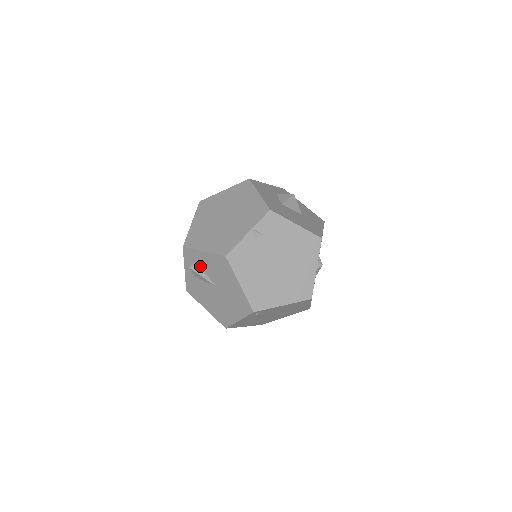
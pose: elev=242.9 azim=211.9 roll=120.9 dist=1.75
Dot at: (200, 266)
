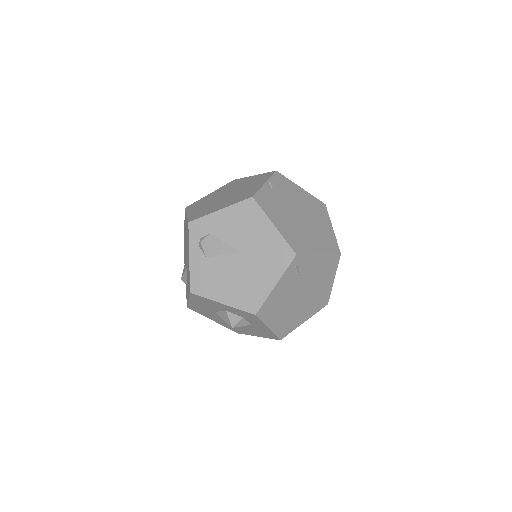
Dot at: (215, 235)
